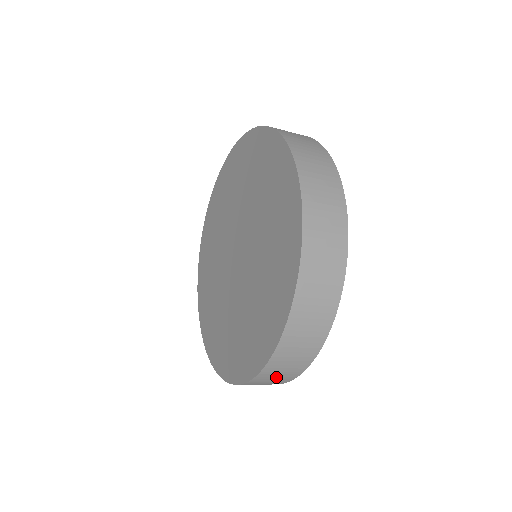
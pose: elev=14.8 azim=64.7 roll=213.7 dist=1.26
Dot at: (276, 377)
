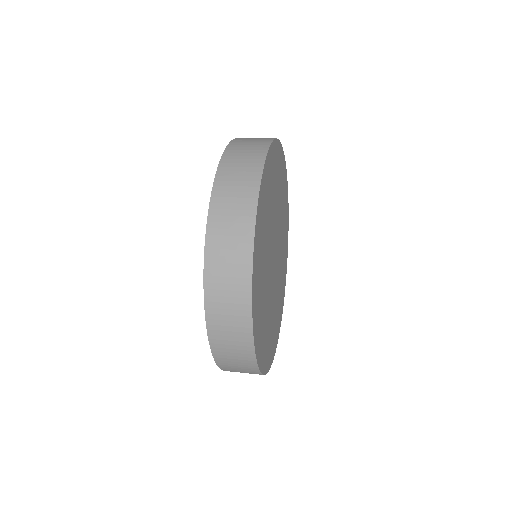
Dot at: occluded
